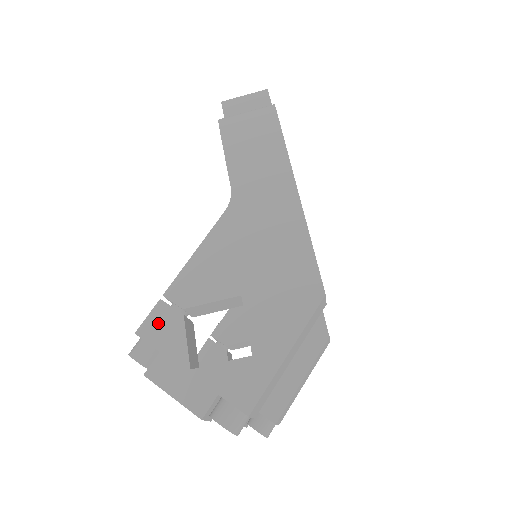
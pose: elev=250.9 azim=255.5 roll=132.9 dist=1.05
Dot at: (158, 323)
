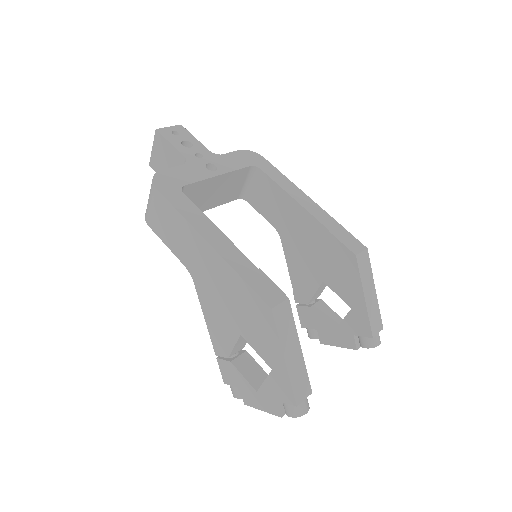
Dot at: (226, 373)
